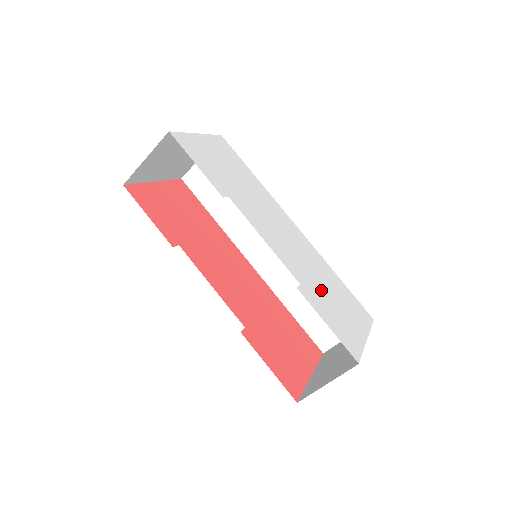
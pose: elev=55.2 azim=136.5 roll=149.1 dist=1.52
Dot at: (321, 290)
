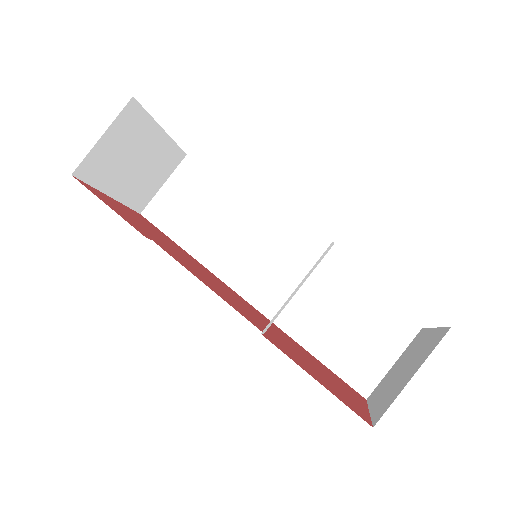
Dot at: occluded
